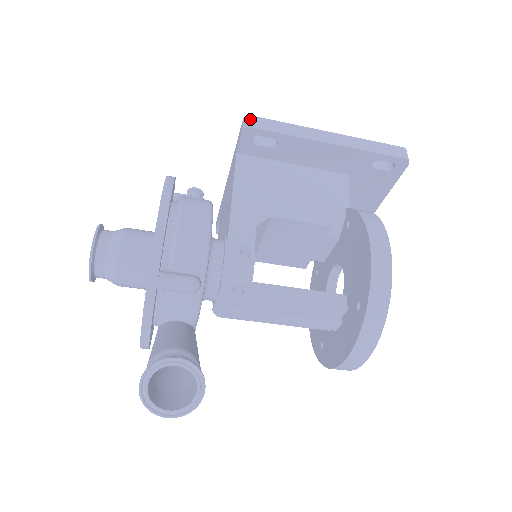
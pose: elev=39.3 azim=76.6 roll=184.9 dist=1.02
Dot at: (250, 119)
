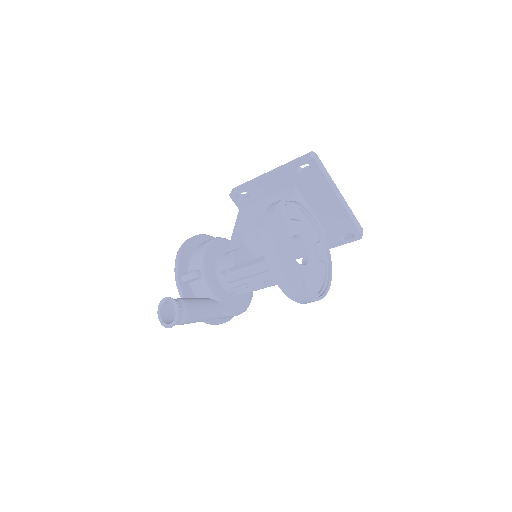
Dot at: (232, 190)
